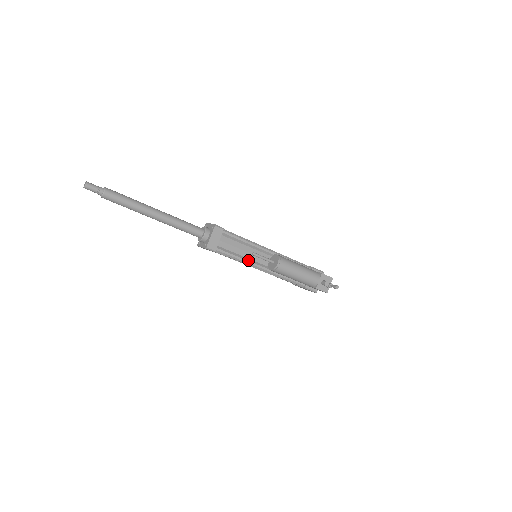
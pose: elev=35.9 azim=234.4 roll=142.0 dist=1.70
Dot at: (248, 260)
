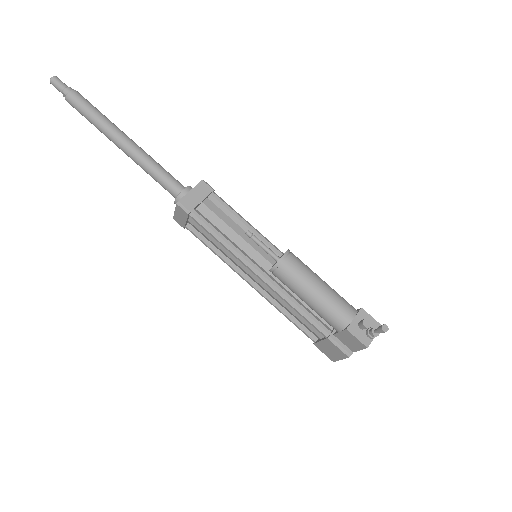
Dot at: (239, 249)
